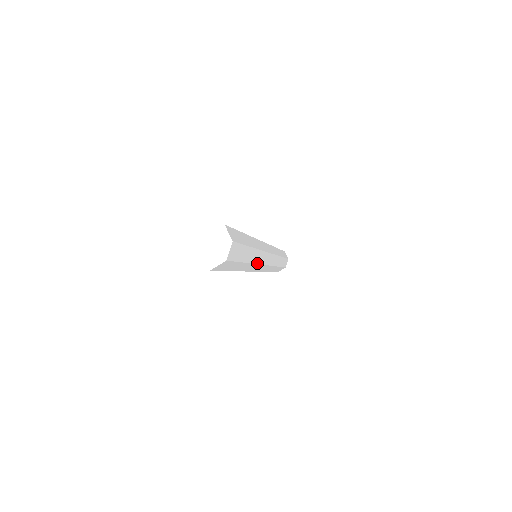
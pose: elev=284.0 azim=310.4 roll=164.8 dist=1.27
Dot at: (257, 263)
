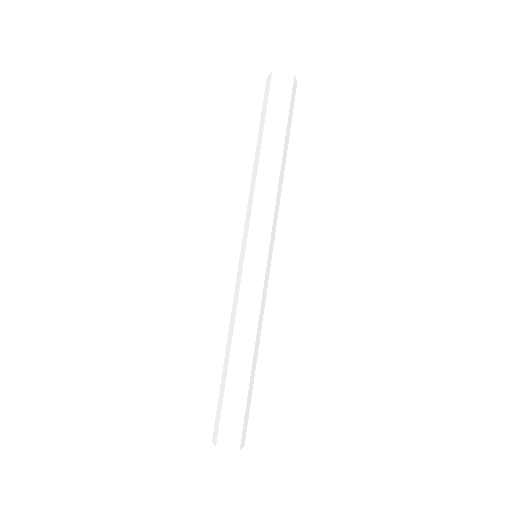
Dot at: occluded
